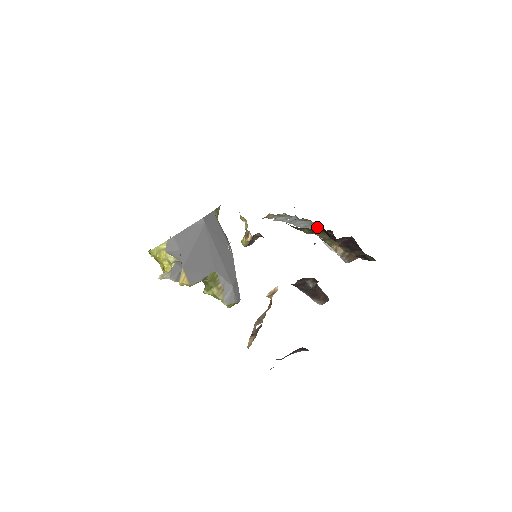
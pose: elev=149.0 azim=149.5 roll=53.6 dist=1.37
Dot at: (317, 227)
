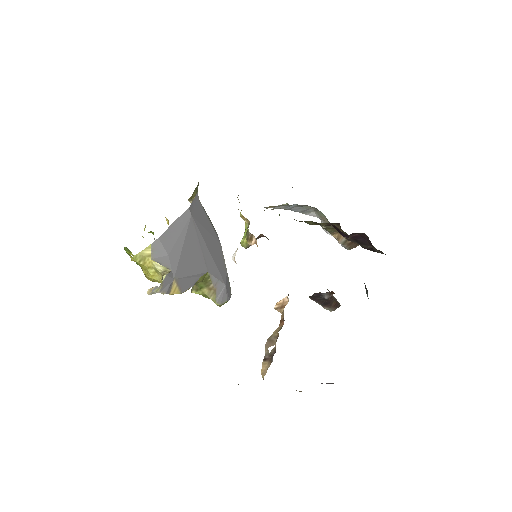
Dot at: (316, 211)
